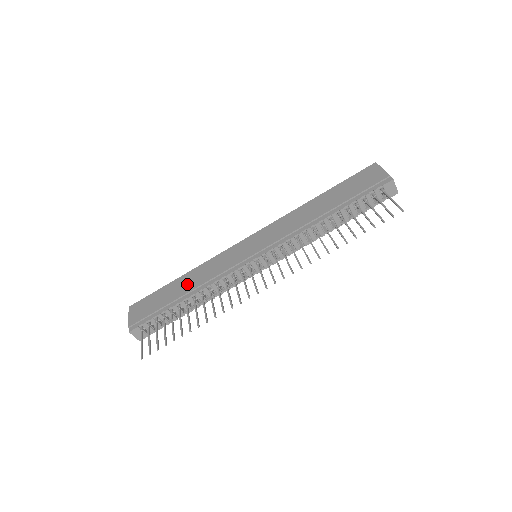
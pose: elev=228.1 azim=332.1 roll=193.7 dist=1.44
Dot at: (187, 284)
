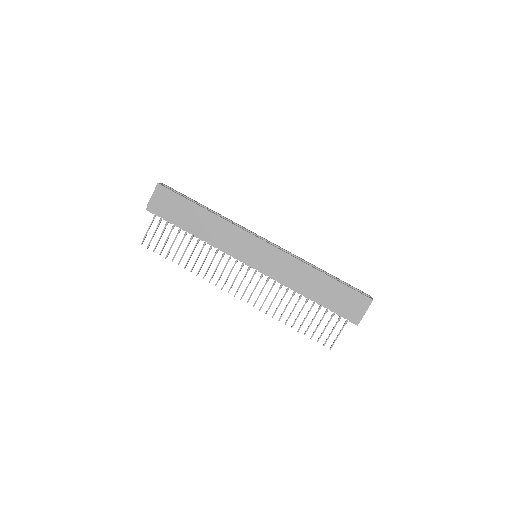
Dot at: (203, 225)
